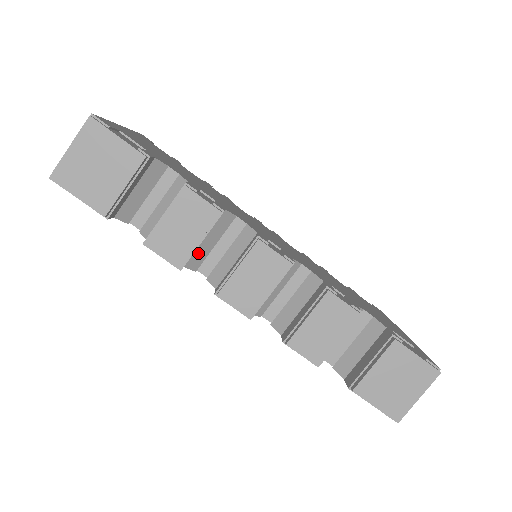
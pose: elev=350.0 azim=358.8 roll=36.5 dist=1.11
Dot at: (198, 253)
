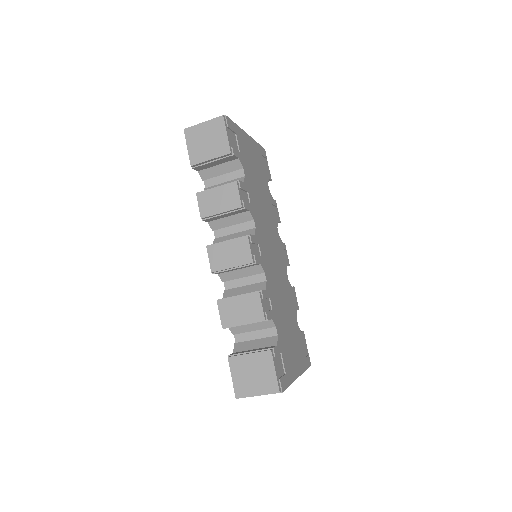
Dot at: (220, 221)
